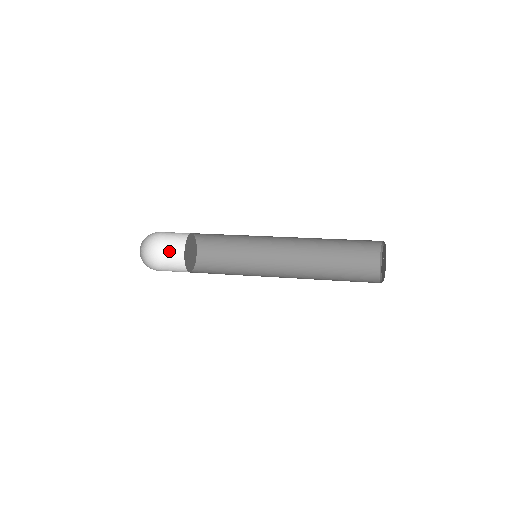
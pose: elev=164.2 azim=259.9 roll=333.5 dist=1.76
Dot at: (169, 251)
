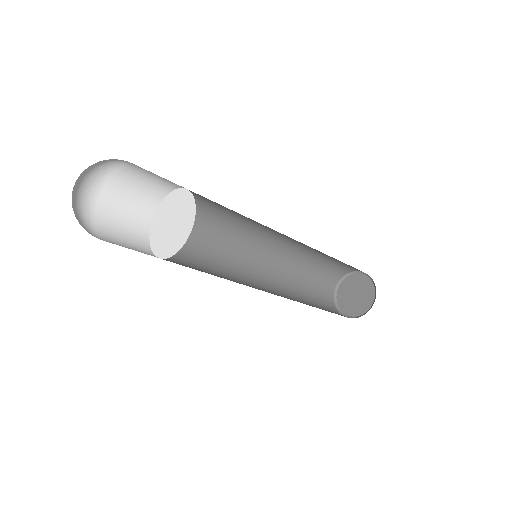
Dot at: (100, 213)
